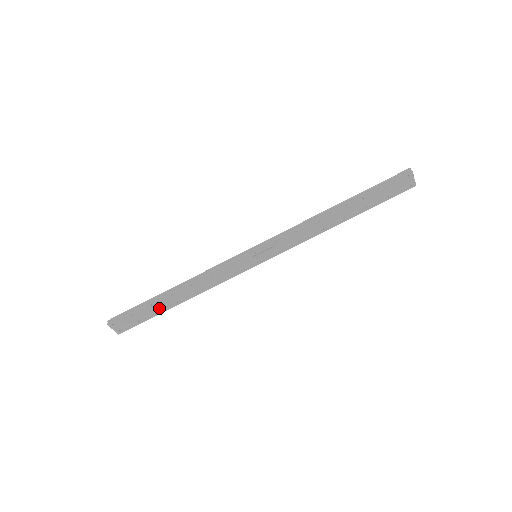
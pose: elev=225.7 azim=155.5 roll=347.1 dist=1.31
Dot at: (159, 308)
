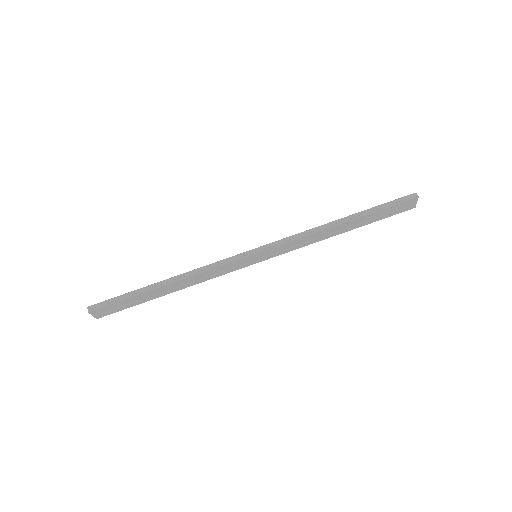
Dot at: (147, 297)
